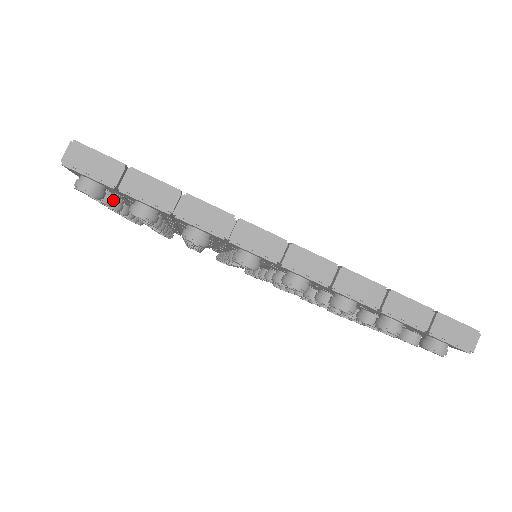
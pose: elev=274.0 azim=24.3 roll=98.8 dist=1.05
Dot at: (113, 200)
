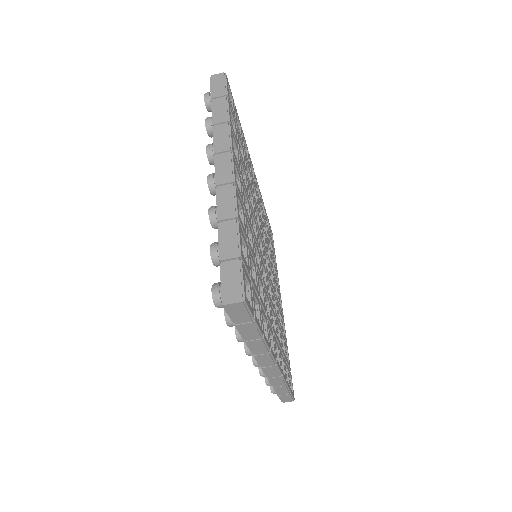
Dot at: occluded
